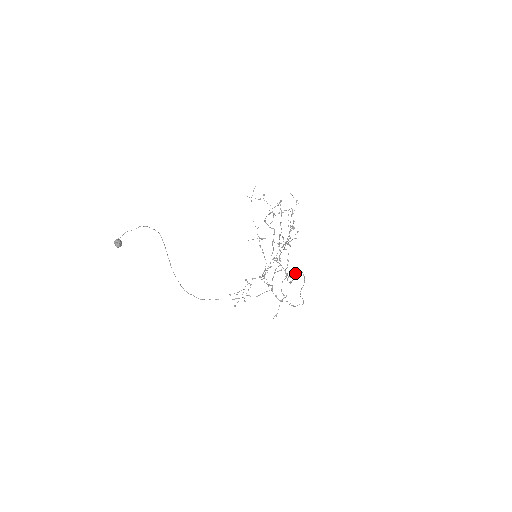
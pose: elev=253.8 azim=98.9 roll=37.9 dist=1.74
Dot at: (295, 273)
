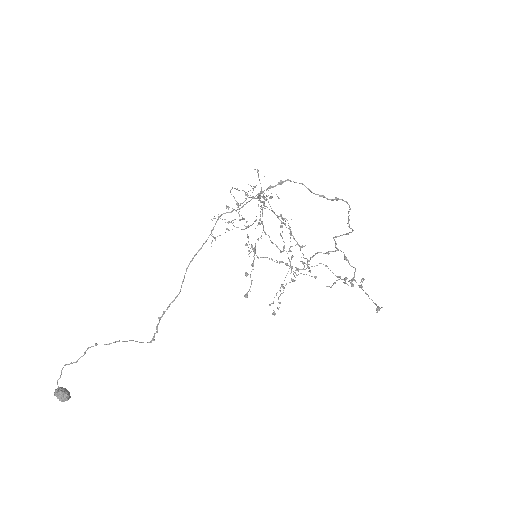
Dot at: occluded
